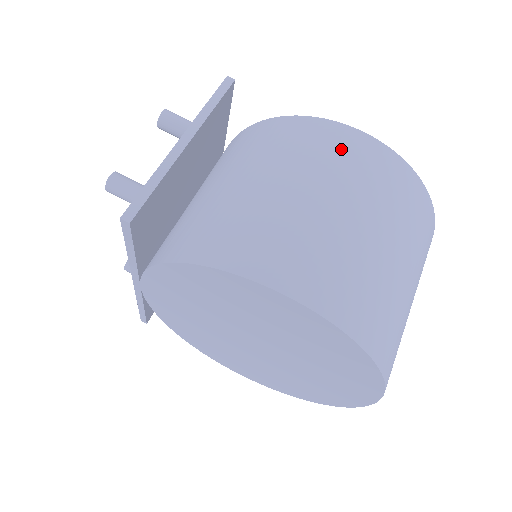
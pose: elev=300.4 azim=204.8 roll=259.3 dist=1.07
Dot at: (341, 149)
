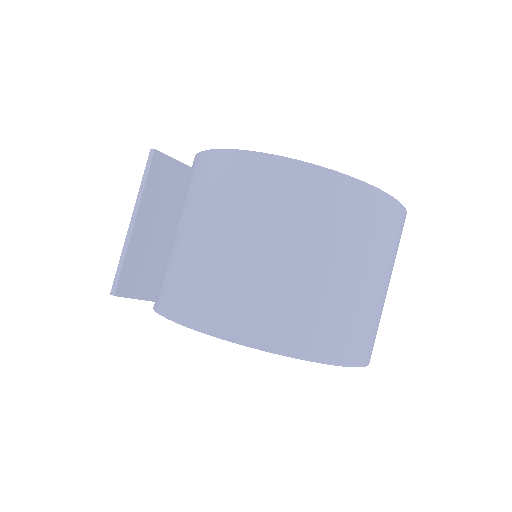
Dot at: (214, 177)
